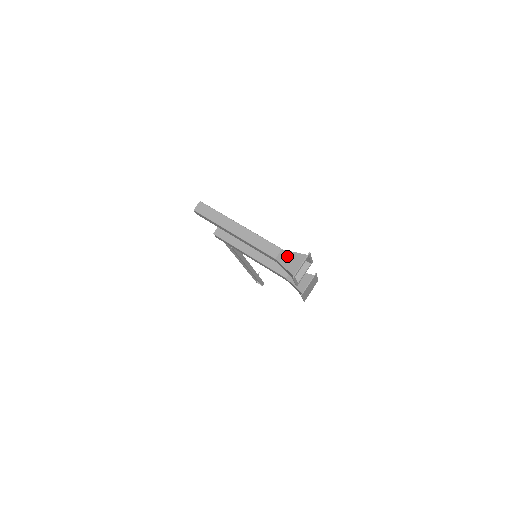
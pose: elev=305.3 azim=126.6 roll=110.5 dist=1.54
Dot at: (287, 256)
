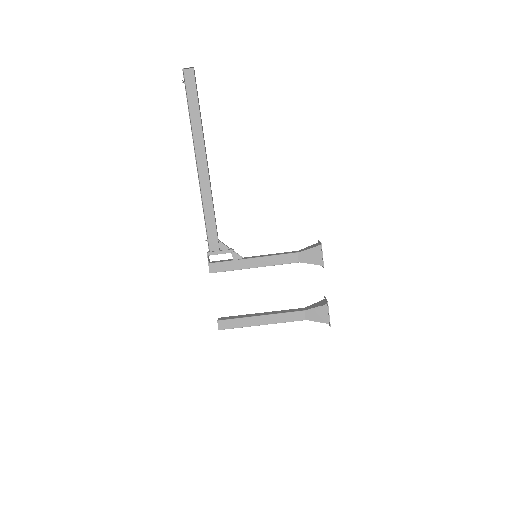
Dot at: (313, 320)
